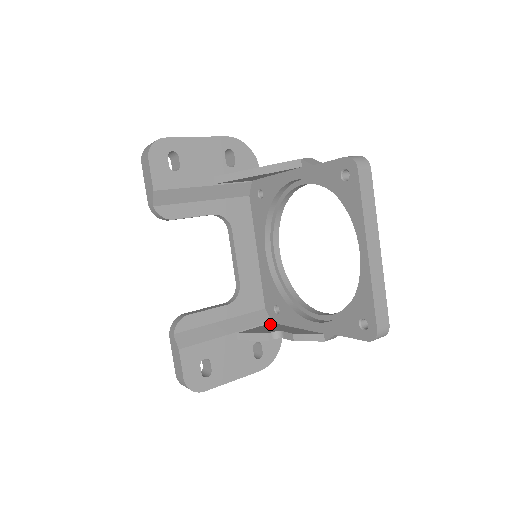
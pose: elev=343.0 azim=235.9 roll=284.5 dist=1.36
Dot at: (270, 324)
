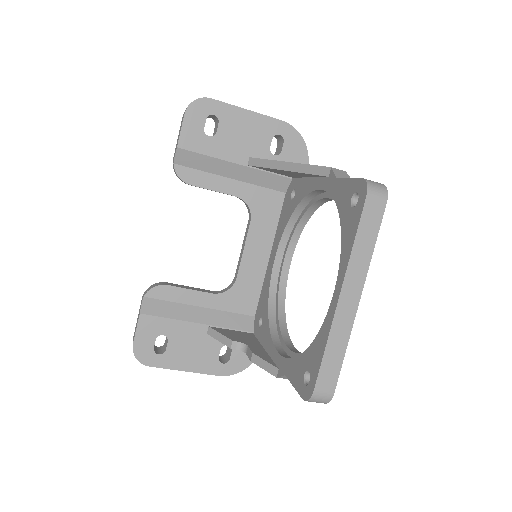
Dot at: (249, 334)
